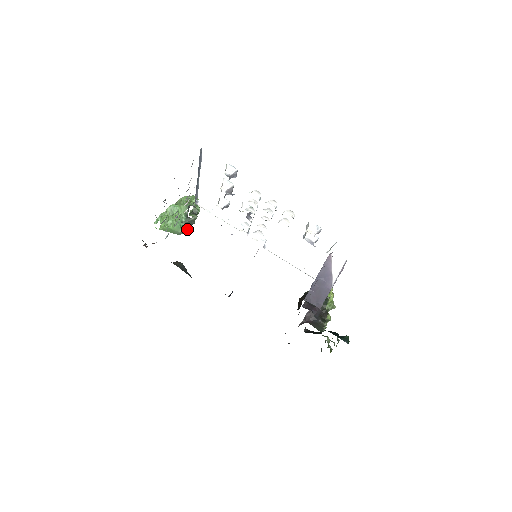
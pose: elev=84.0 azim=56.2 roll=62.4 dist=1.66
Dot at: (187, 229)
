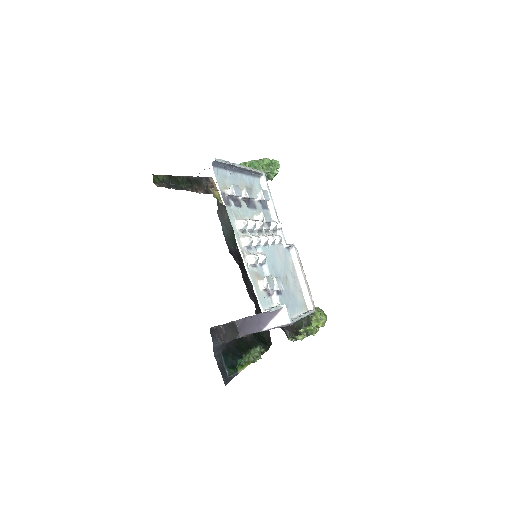
Dot at: occluded
